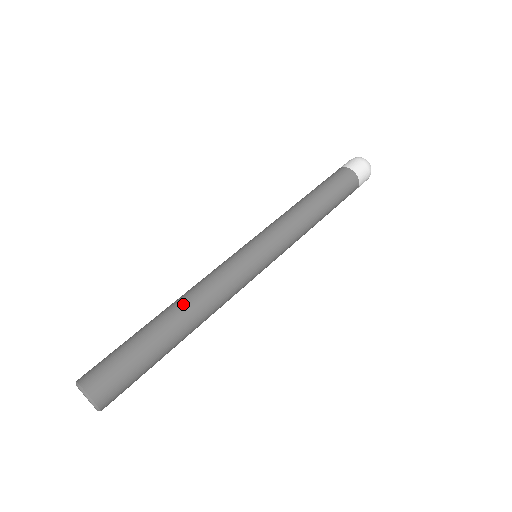
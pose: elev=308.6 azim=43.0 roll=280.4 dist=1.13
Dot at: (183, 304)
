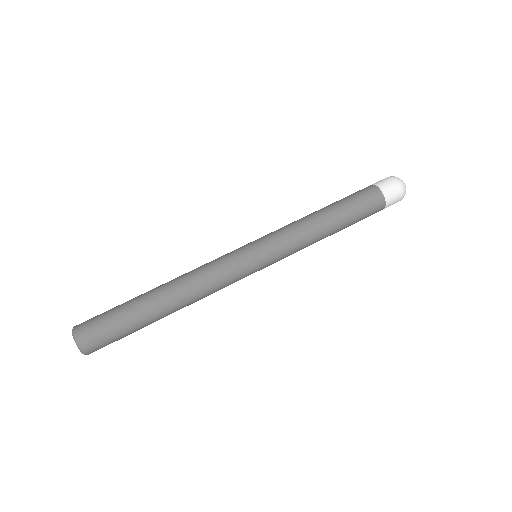
Dot at: (178, 298)
